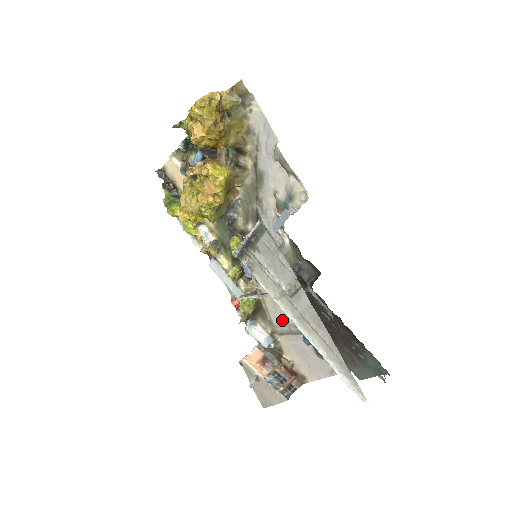
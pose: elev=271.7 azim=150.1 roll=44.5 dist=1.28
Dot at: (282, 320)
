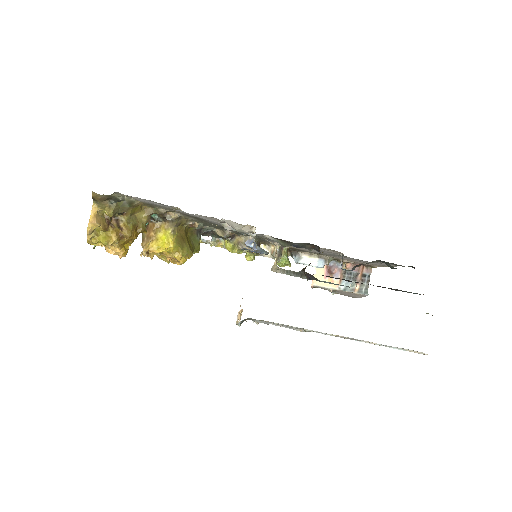
Dot at: occluded
